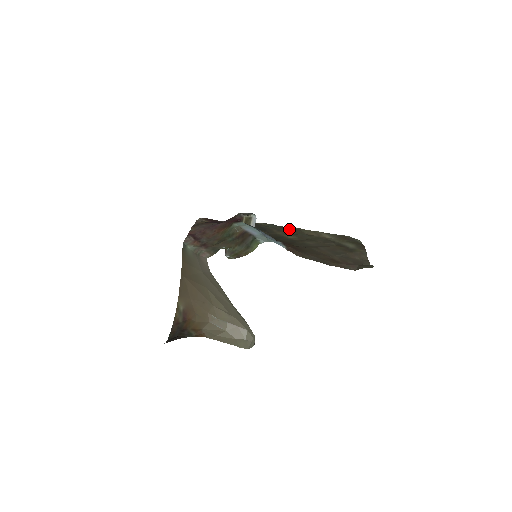
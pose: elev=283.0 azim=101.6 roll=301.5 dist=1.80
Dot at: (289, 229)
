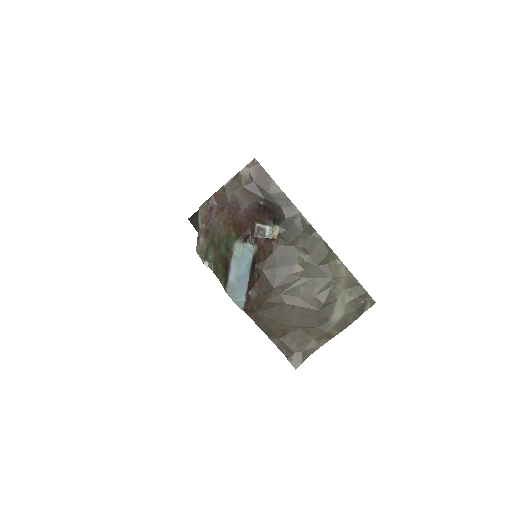
Dot at: (318, 246)
